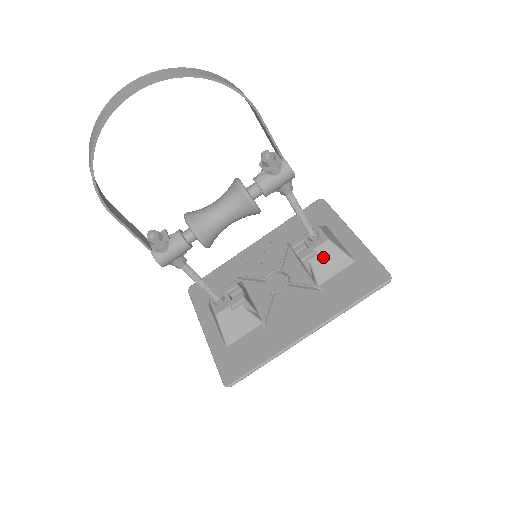
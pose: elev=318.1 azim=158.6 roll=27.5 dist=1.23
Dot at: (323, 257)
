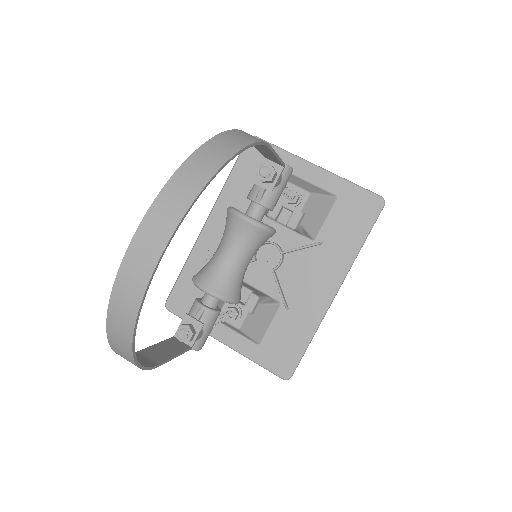
Dot at: (311, 212)
